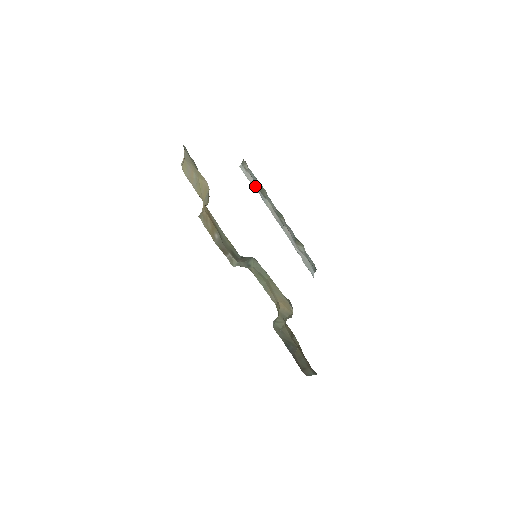
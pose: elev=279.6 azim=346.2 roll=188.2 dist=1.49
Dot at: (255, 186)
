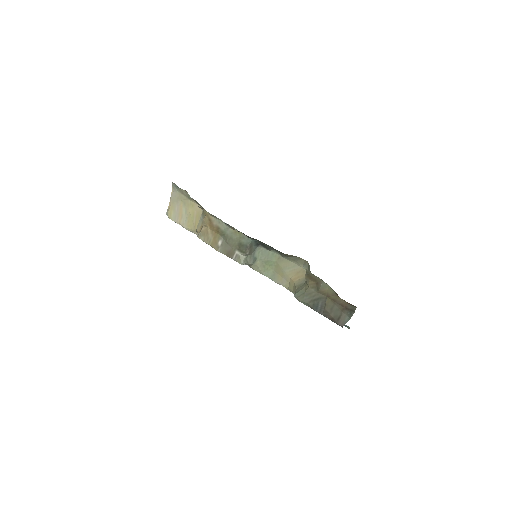
Dot at: occluded
